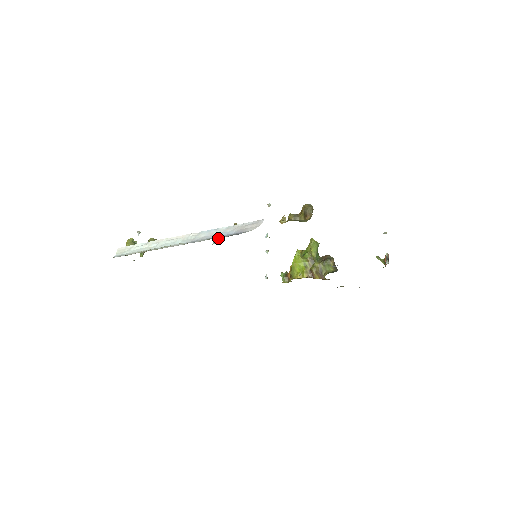
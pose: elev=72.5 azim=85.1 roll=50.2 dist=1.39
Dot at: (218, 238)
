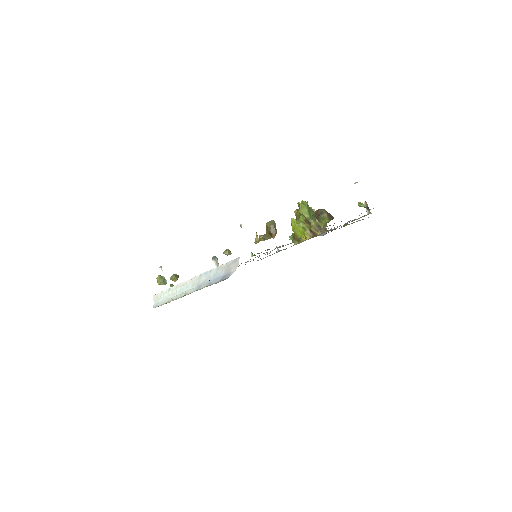
Dot at: (218, 264)
